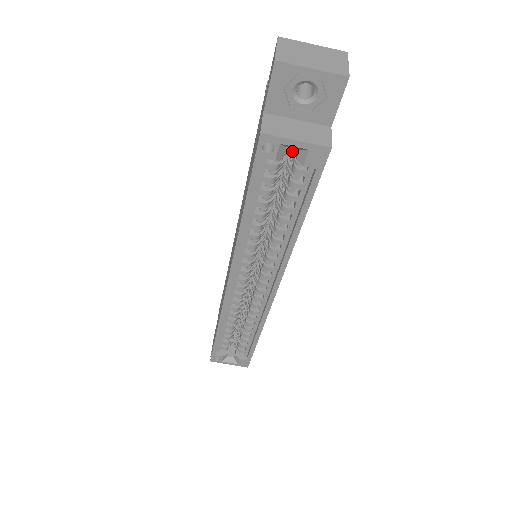
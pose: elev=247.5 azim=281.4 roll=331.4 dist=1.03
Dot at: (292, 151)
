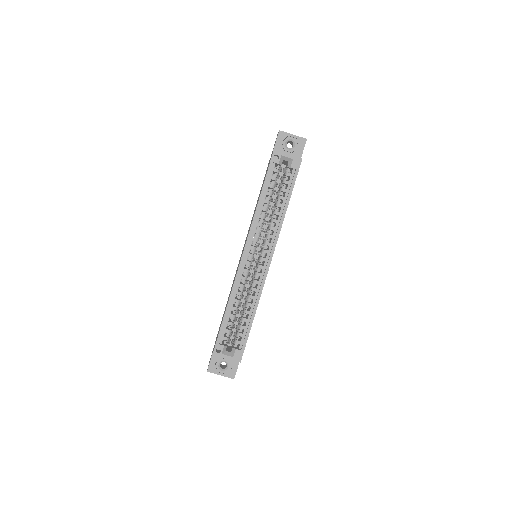
Dot at: (284, 169)
